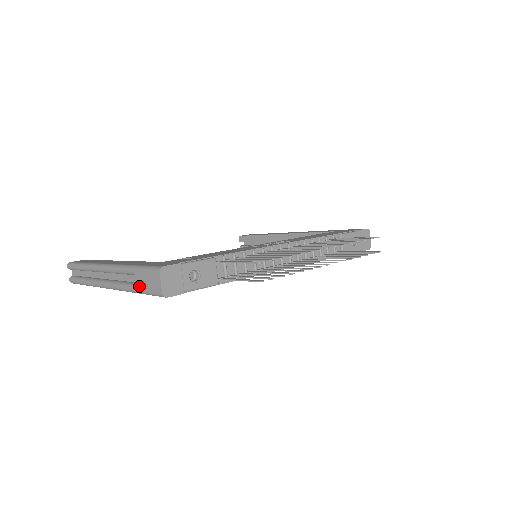
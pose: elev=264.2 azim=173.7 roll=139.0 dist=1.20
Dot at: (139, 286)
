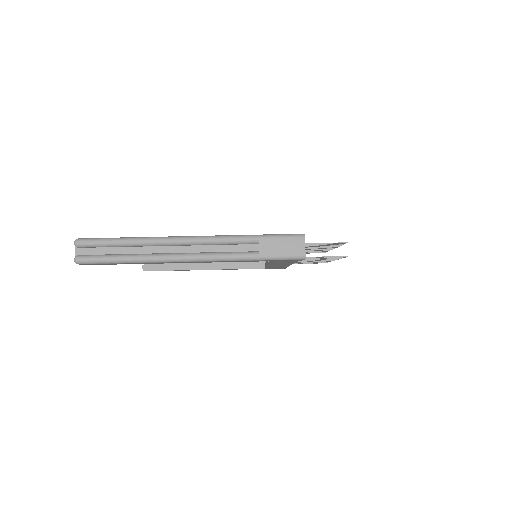
Dot at: (265, 252)
